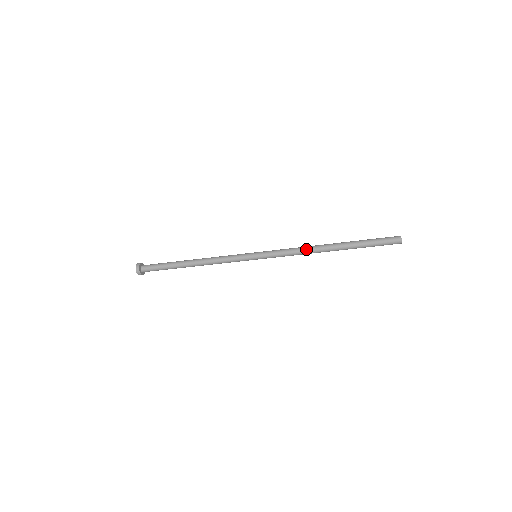
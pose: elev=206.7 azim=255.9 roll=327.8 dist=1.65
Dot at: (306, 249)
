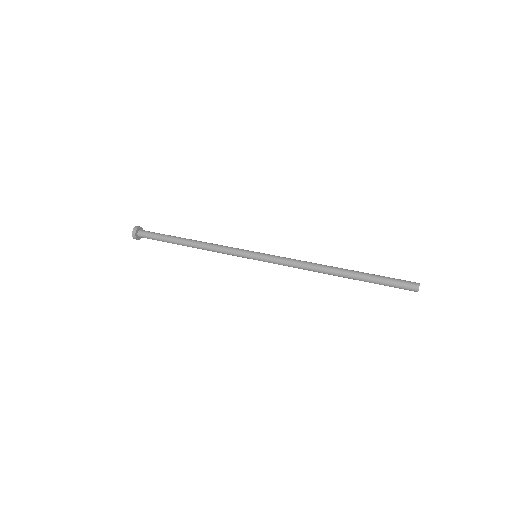
Dot at: occluded
